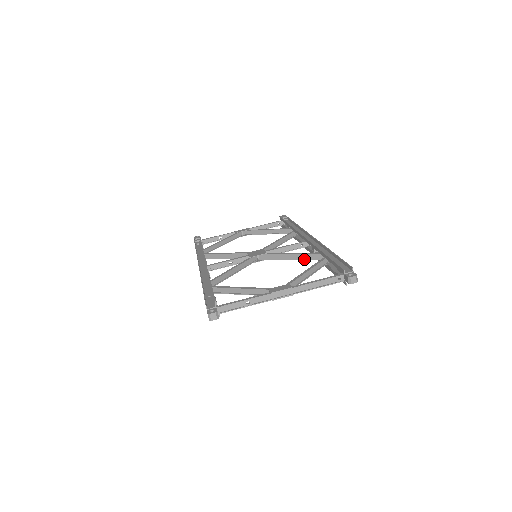
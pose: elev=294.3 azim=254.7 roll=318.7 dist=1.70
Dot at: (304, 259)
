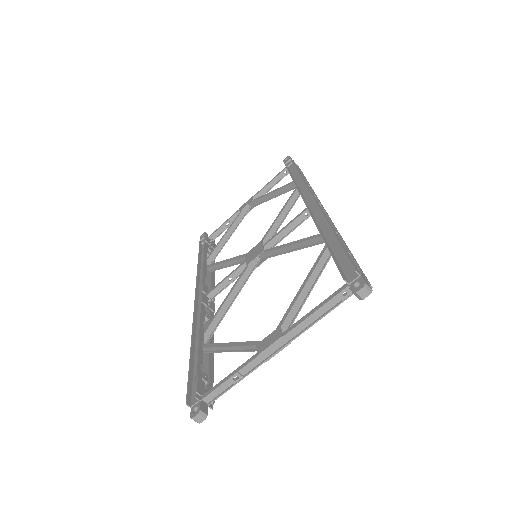
Dot at: (308, 246)
